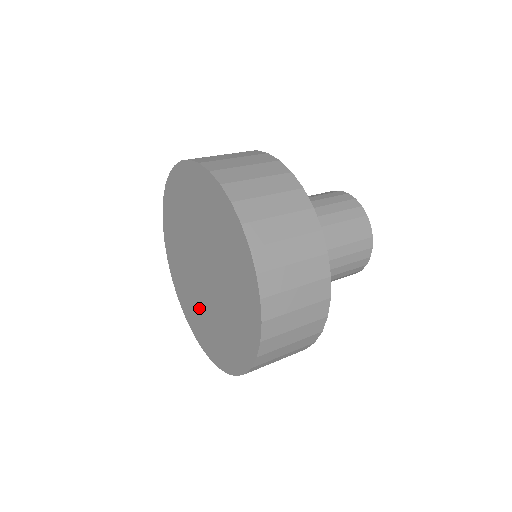
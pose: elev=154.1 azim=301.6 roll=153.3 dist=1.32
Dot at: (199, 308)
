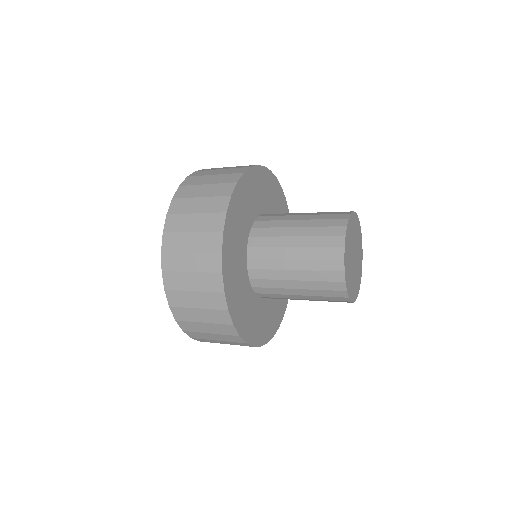
Dot at: occluded
